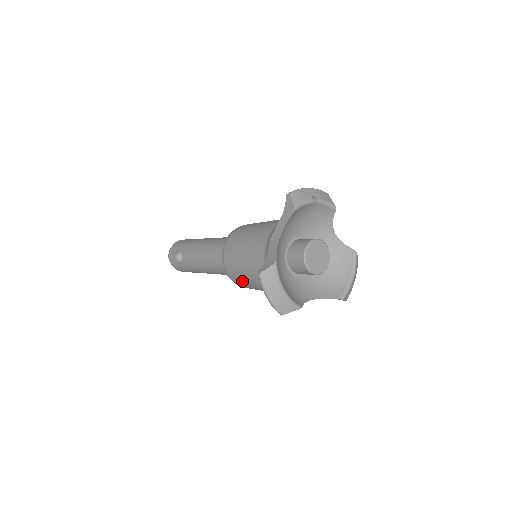
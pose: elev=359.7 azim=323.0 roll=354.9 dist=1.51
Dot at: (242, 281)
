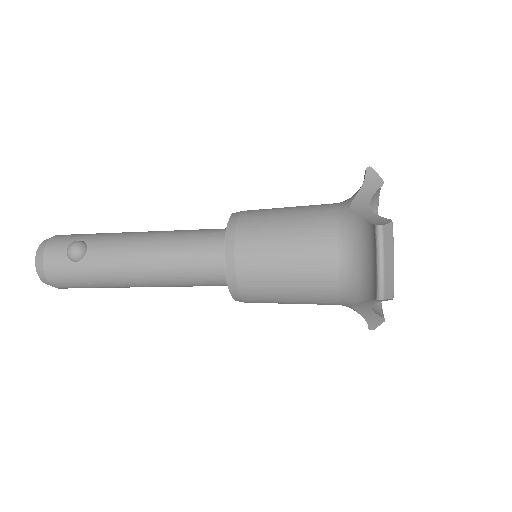
Dot at: (261, 272)
